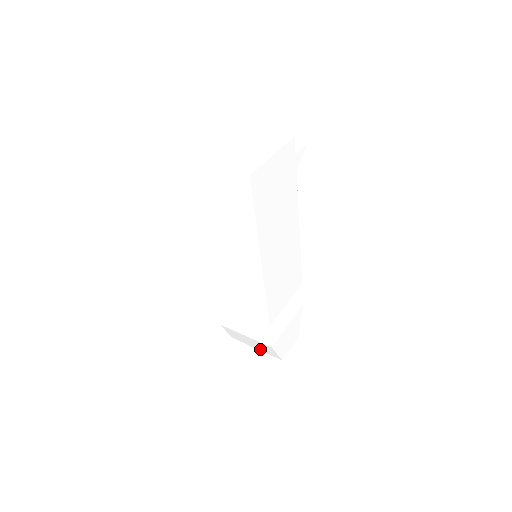
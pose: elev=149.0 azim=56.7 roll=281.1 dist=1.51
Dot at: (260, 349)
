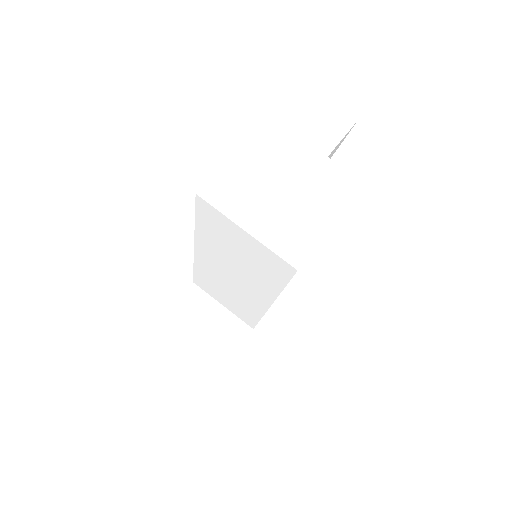
Dot at: occluded
